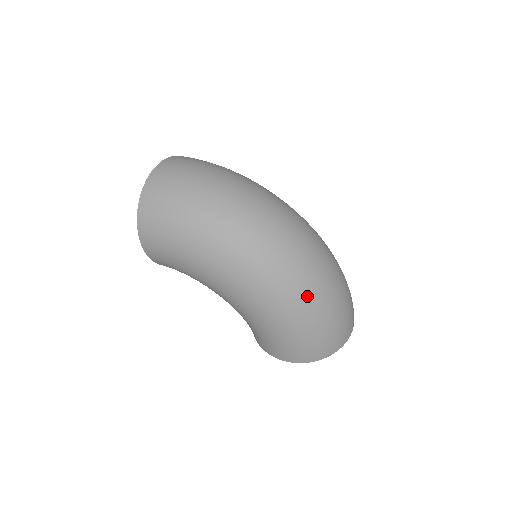
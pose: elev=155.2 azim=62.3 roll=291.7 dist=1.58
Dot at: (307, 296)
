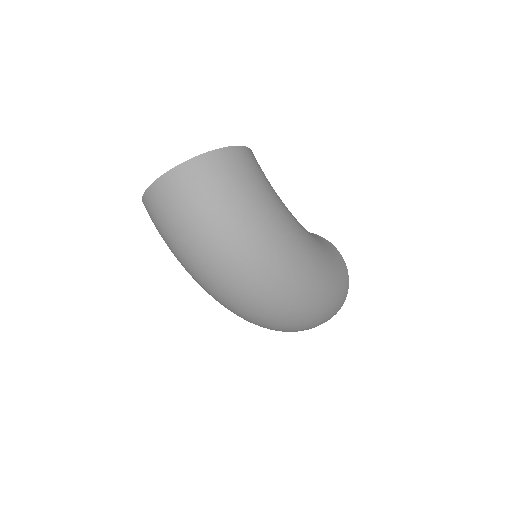
Dot at: occluded
